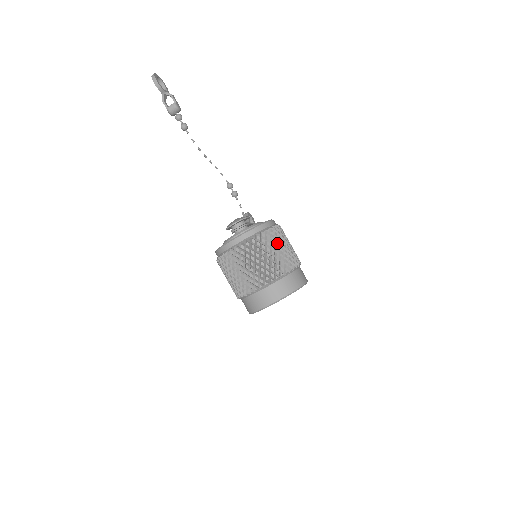
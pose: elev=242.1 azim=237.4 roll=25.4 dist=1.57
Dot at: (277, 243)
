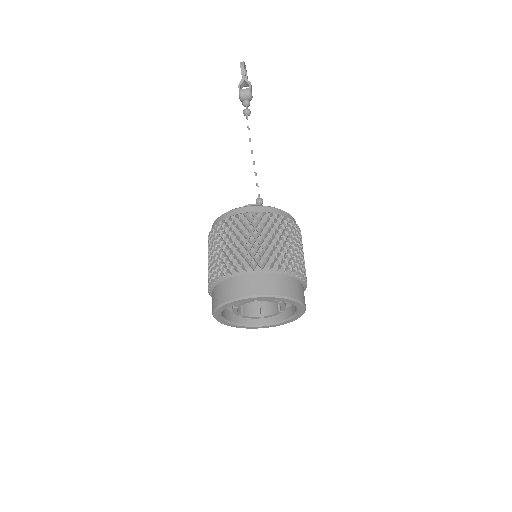
Dot at: (292, 237)
